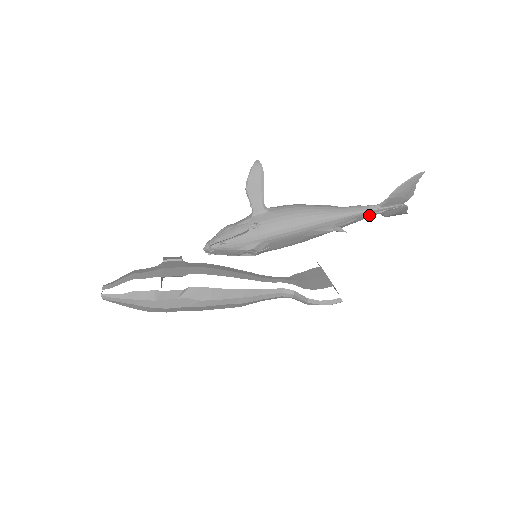
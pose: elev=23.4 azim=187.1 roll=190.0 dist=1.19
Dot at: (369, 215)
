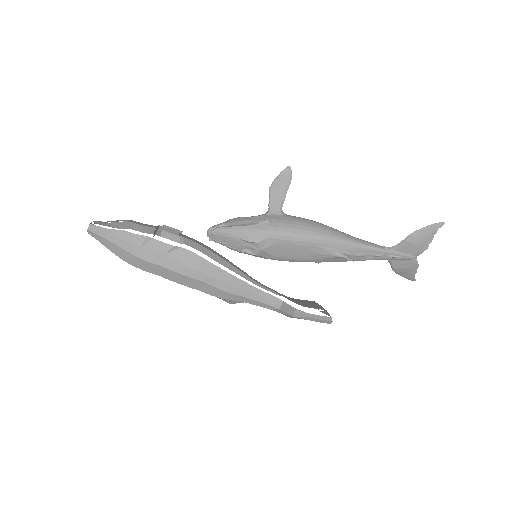
Dot at: (380, 255)
